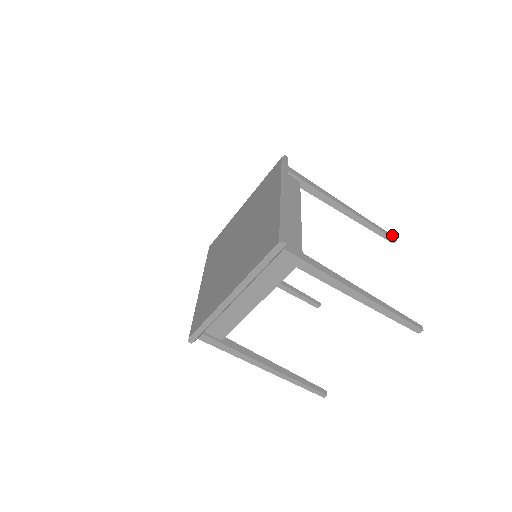
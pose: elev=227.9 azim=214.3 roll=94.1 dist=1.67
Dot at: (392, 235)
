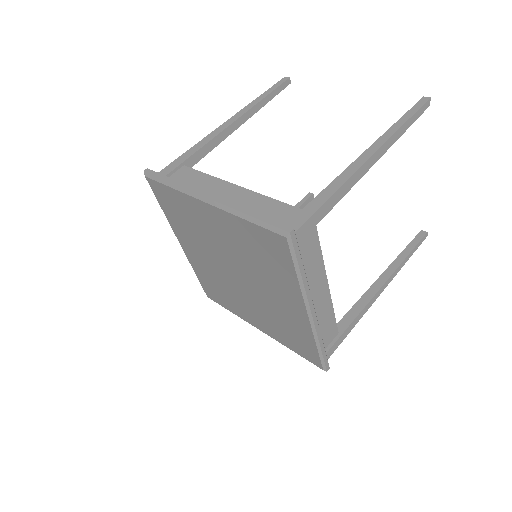
Dot at: (281, 80)
